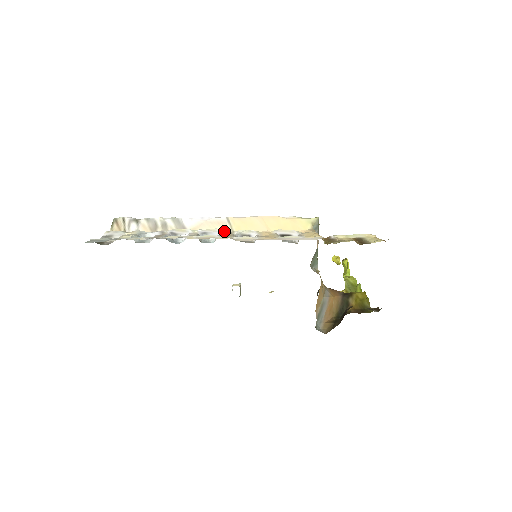
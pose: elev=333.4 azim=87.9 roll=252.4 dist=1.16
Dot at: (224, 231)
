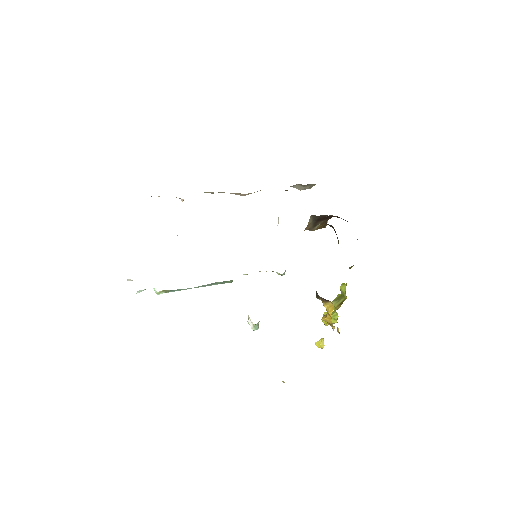
Dot at: occluded
